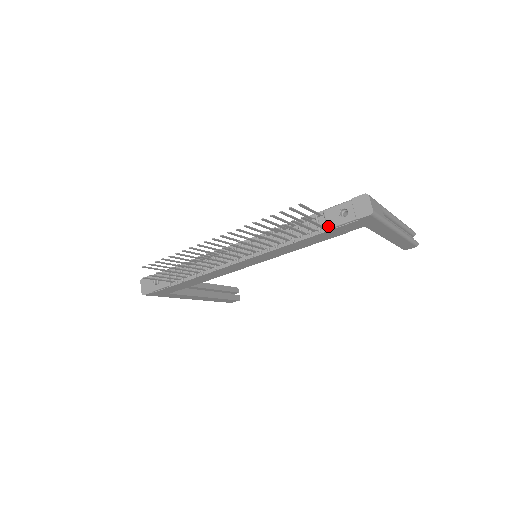
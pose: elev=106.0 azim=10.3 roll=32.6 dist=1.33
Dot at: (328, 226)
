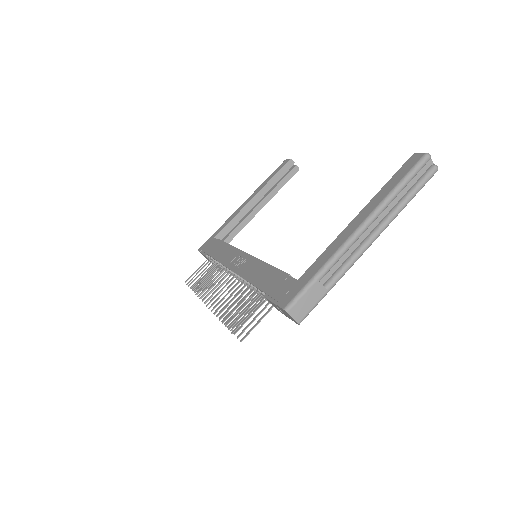
Dot at: occluded
